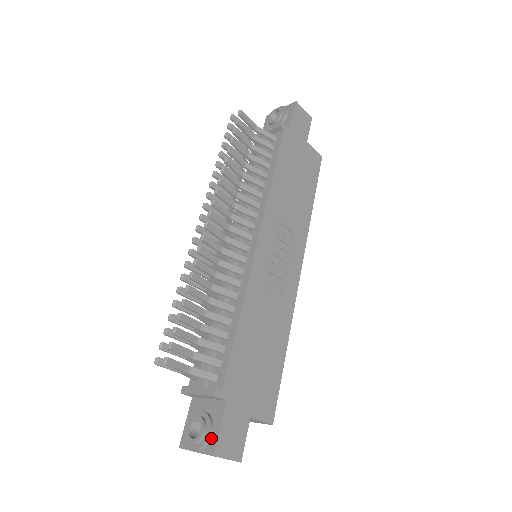
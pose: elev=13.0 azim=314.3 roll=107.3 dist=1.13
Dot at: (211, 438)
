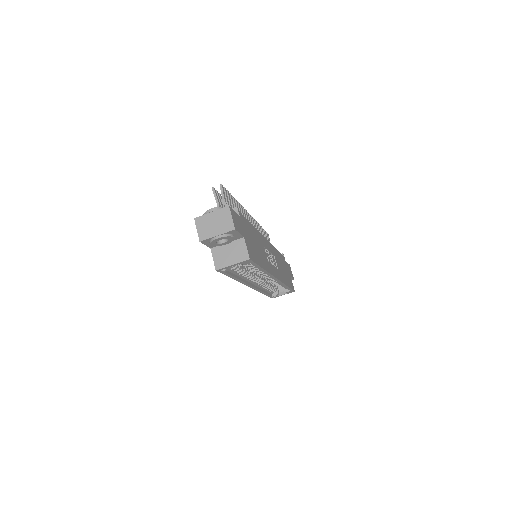
Dot at: occluded
